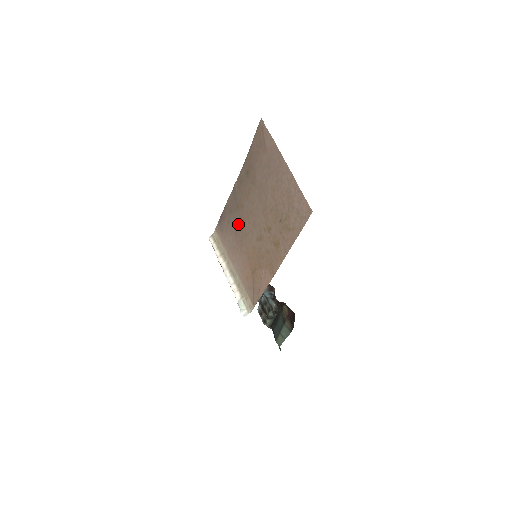
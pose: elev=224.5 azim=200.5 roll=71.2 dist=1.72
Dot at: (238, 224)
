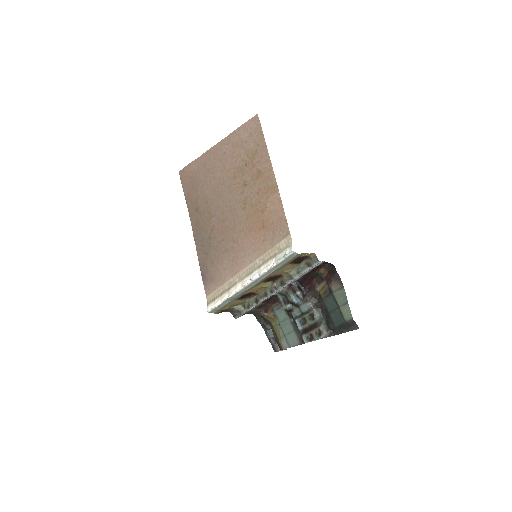
Dot at: (221, 242)
